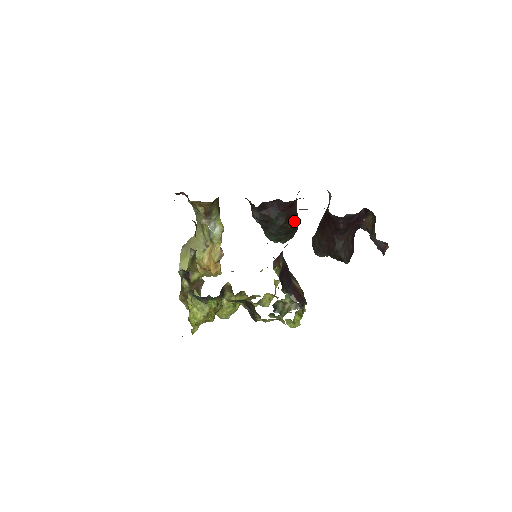
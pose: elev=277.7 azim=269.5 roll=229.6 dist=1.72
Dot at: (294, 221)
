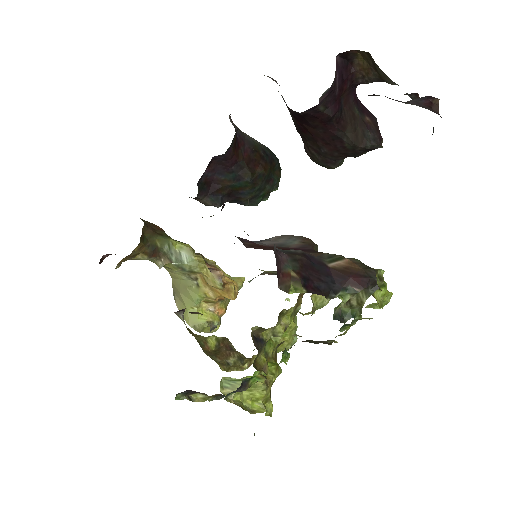
Dot at: (262, 157)
